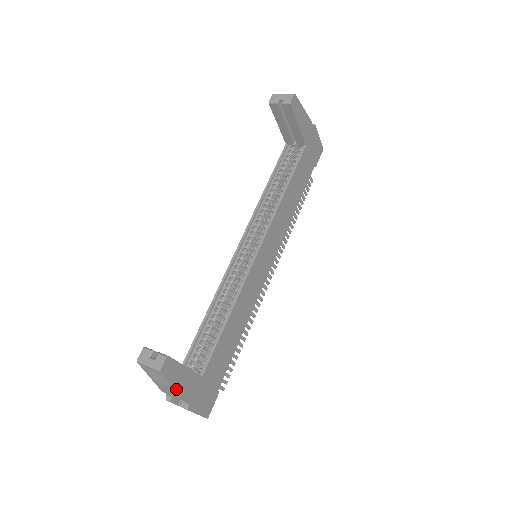
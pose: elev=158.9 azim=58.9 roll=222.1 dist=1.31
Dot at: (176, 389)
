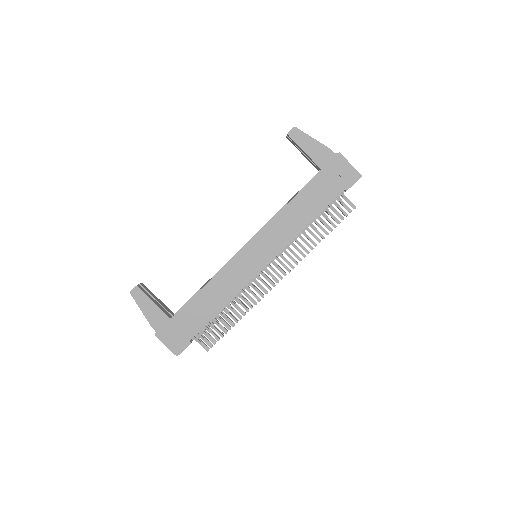
Dot at: (144, 313)
